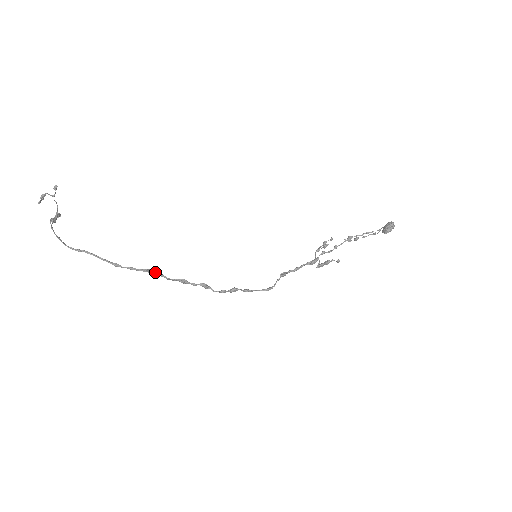
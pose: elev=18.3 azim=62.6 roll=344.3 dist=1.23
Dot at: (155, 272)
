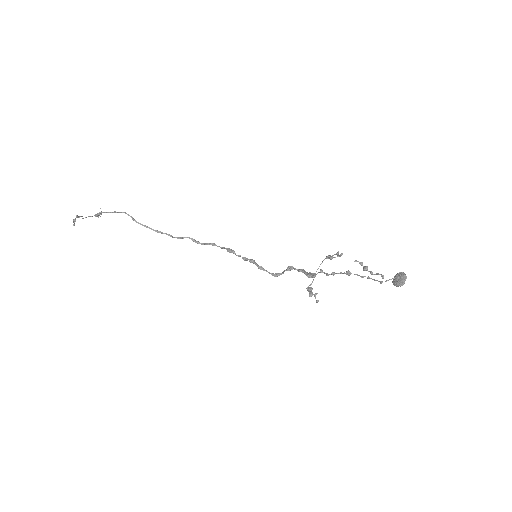
Dot at: occluded
